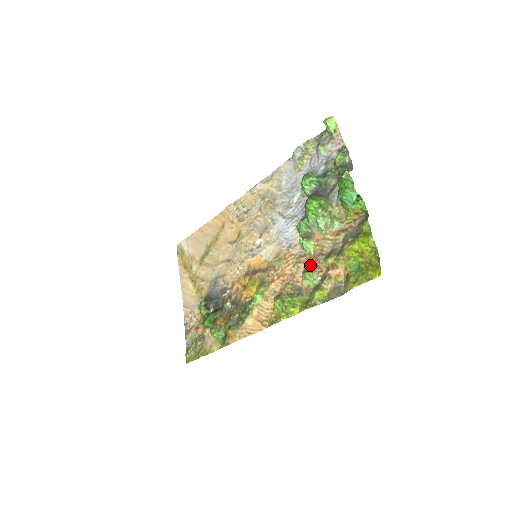
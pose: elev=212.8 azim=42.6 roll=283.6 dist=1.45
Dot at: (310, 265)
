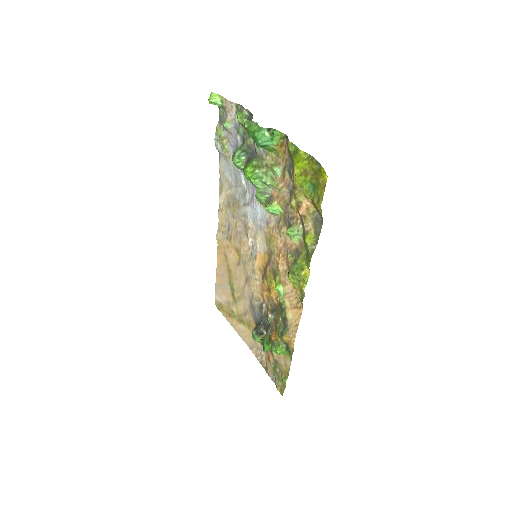
Dot at: (287, 223)
